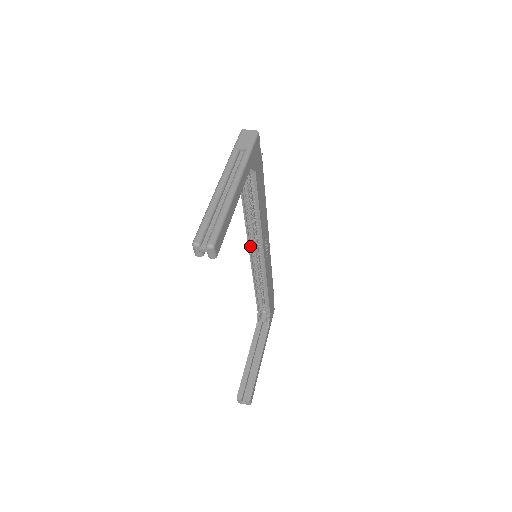
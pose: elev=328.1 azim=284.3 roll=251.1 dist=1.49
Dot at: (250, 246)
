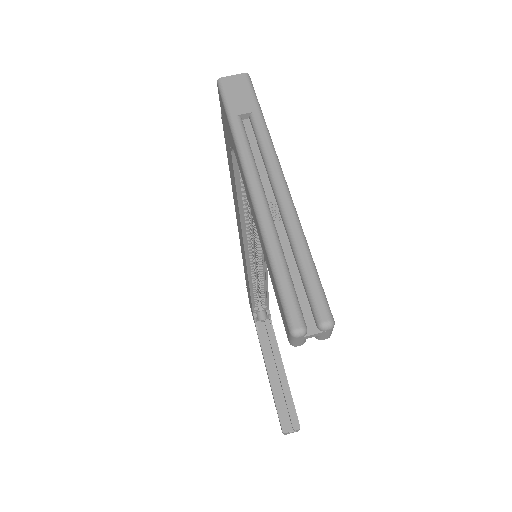
Dot at: (245, 246)
